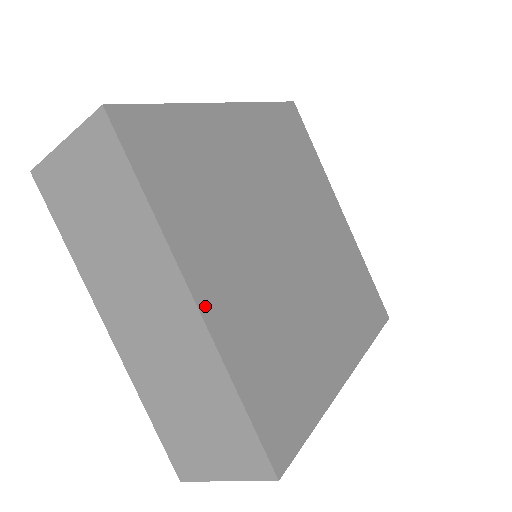
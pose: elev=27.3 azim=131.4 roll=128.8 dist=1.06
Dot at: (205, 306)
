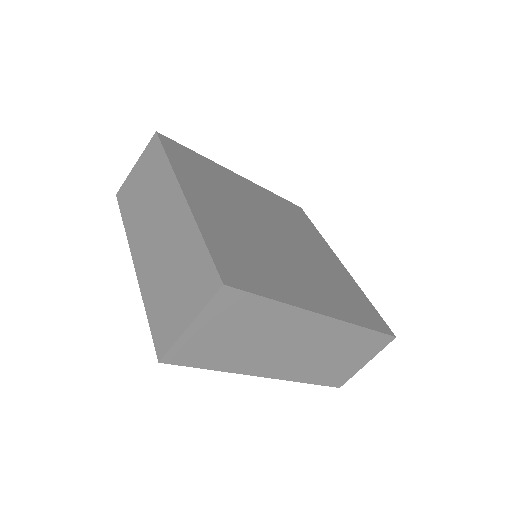
Dot at: (190, 200)
